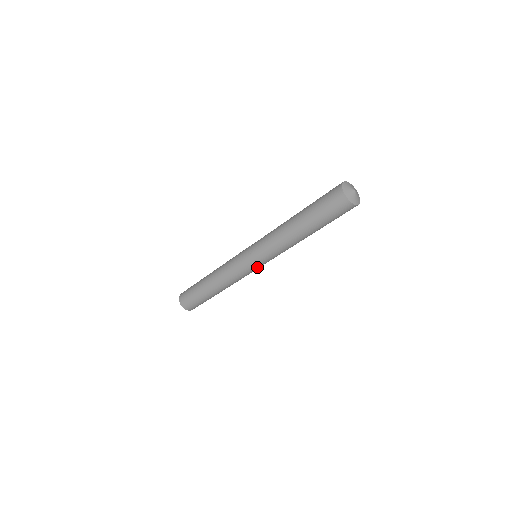
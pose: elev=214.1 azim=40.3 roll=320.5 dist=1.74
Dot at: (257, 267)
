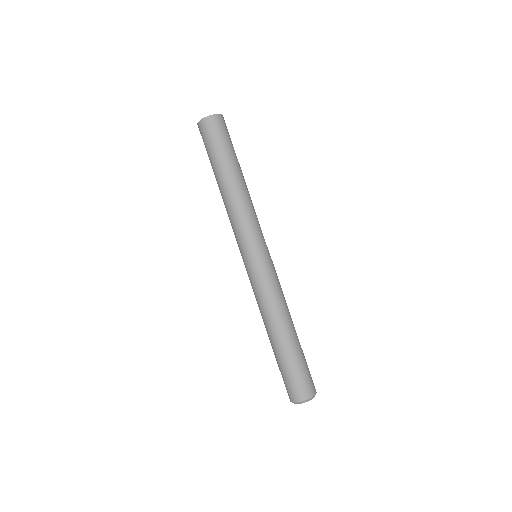
Dot at: (250, 261)
